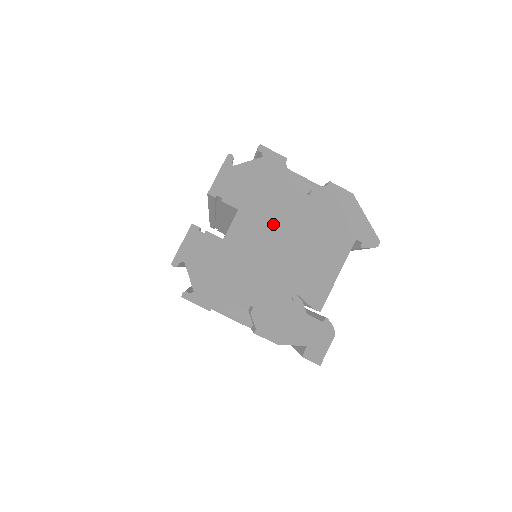
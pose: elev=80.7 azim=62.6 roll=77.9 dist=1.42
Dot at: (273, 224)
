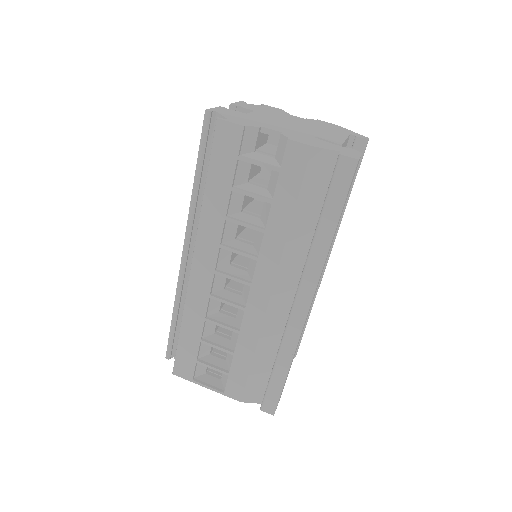
Dot at: (284, 119)
